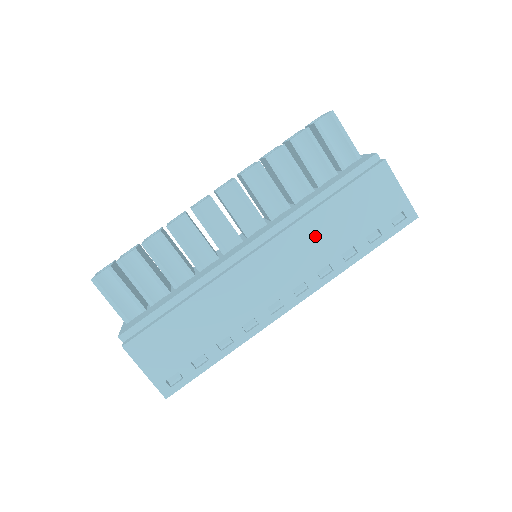
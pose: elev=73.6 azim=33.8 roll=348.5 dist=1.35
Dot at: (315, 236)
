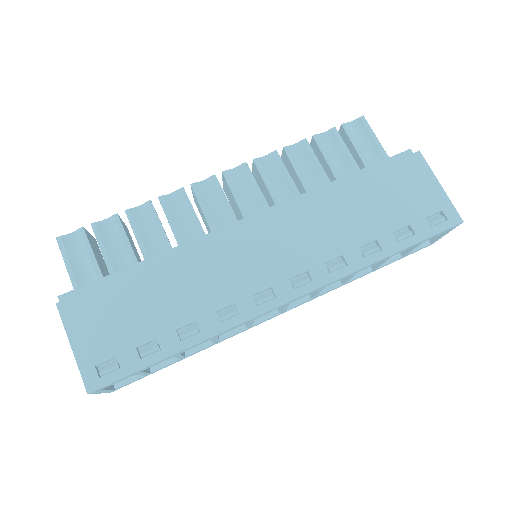
Dot at: (327, 218)
